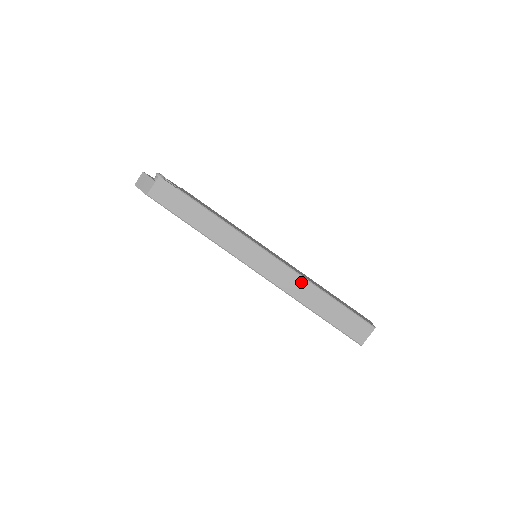
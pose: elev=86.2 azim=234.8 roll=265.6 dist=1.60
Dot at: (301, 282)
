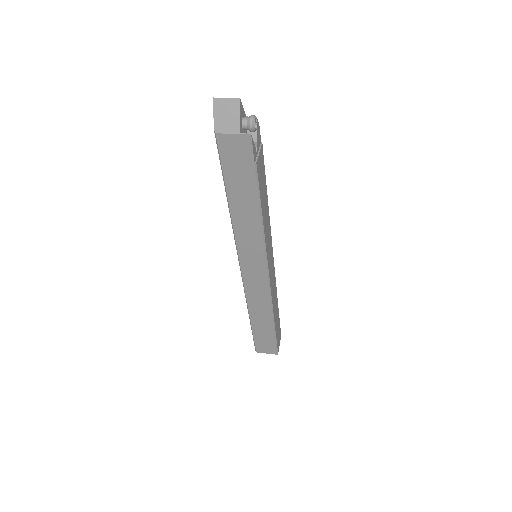
Dot at: (266, 305)
